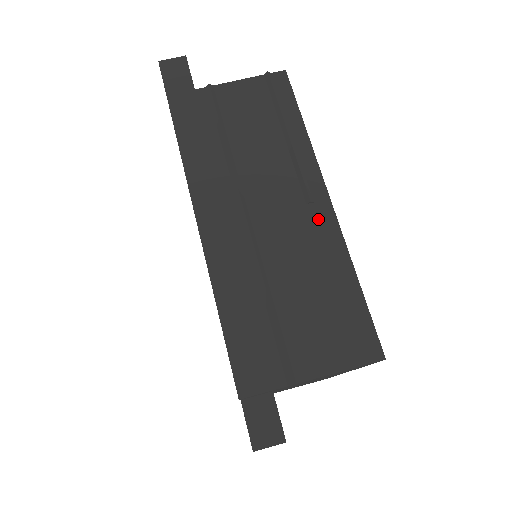
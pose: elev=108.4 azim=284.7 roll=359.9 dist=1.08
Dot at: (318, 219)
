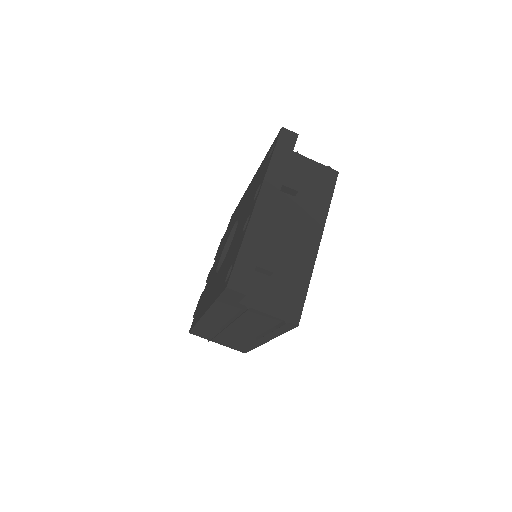
Dot at: (256, 340)
